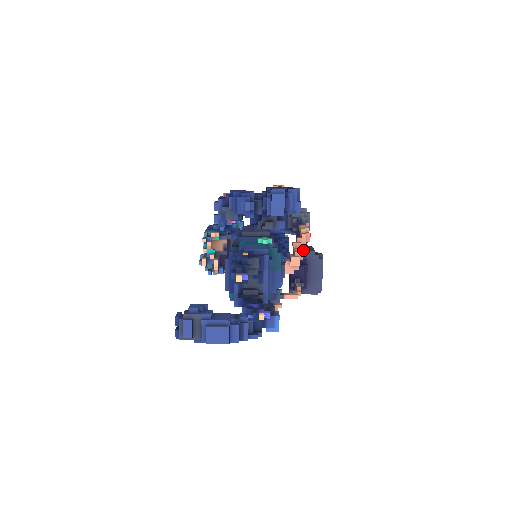
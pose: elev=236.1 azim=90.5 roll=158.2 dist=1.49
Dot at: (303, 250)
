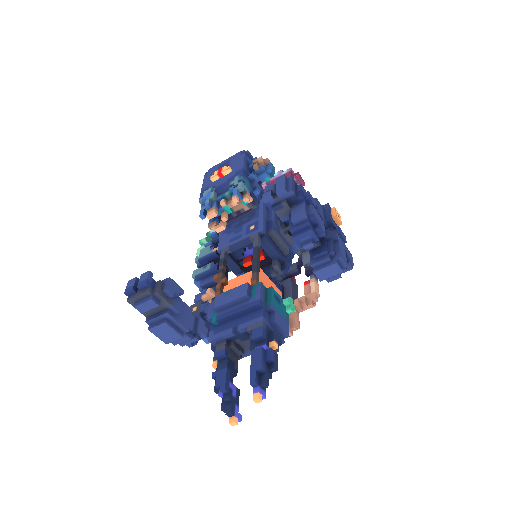
Dot at: (293, 295)
